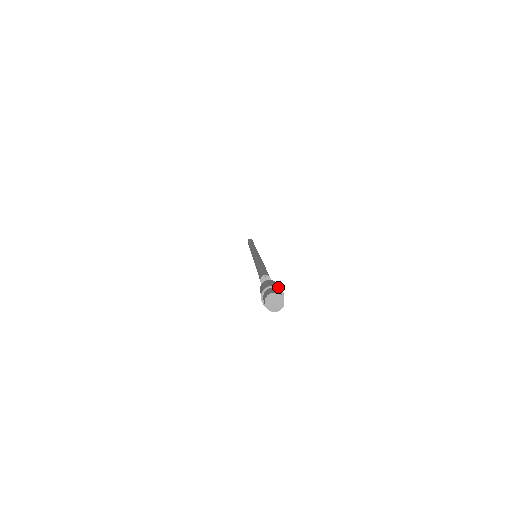
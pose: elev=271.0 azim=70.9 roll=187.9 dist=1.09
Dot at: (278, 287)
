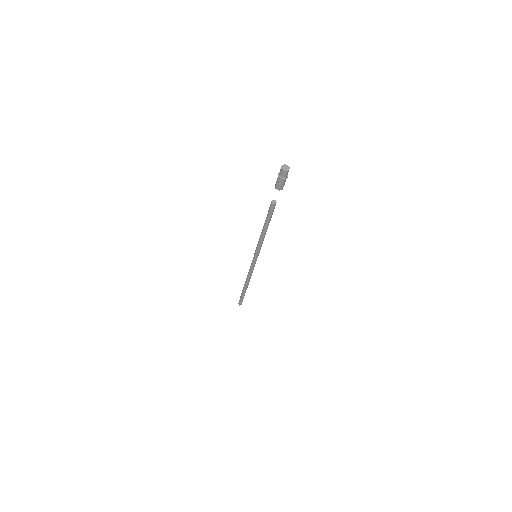
Dot at: occluded
